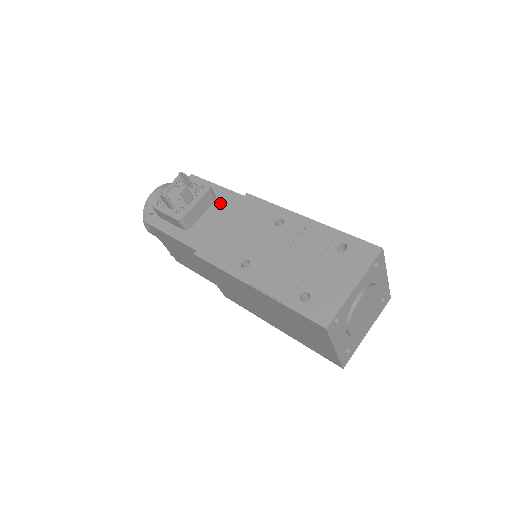
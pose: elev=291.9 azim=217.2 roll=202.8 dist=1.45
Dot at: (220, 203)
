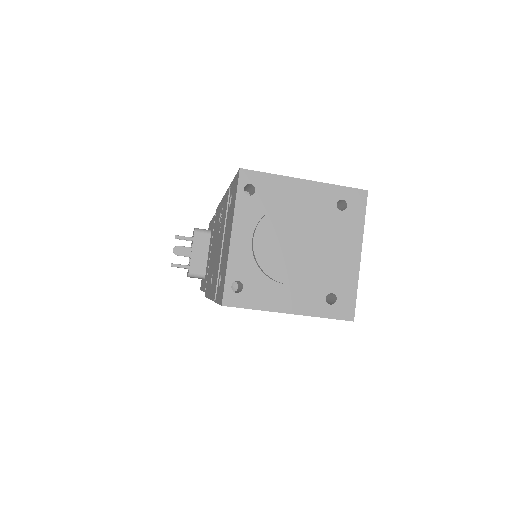
Dot at: (211, 234)
